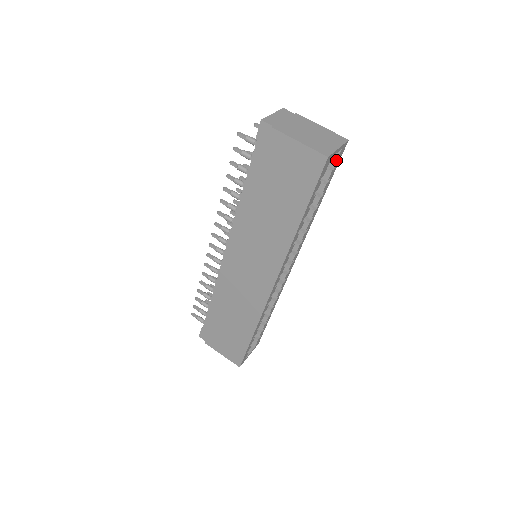
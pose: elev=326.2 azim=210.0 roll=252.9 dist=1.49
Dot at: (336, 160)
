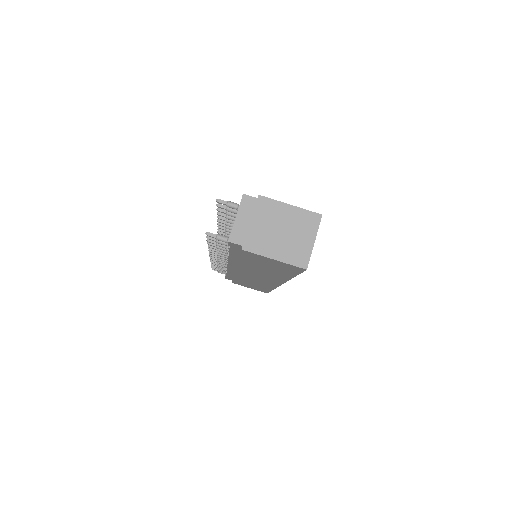
Dot at: occluded
